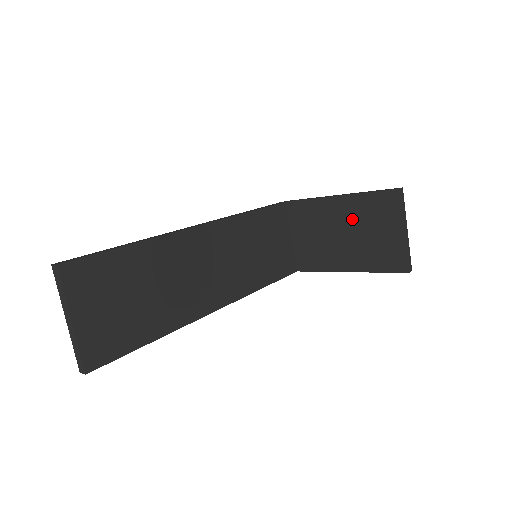
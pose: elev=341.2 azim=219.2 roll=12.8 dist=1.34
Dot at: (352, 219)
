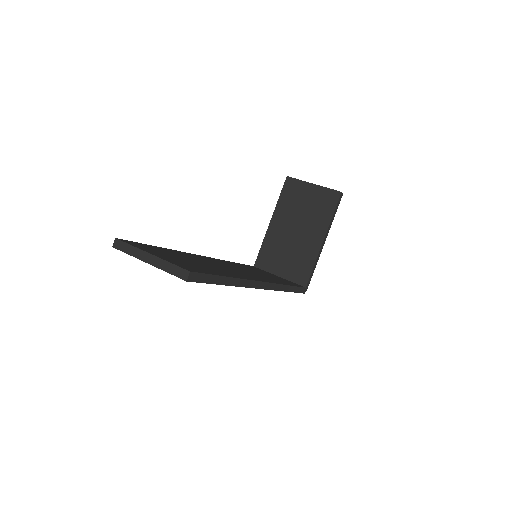
Dot at: (289, 218)
